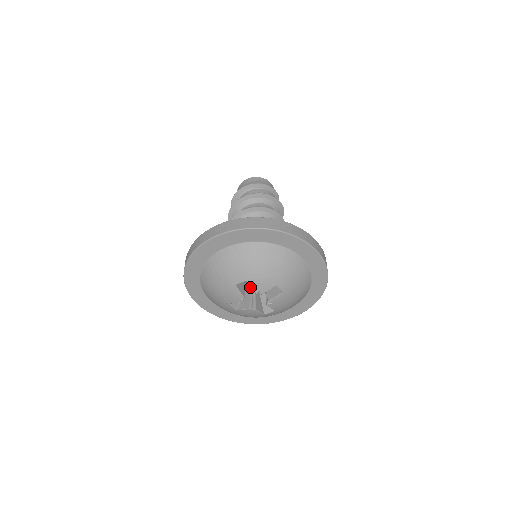
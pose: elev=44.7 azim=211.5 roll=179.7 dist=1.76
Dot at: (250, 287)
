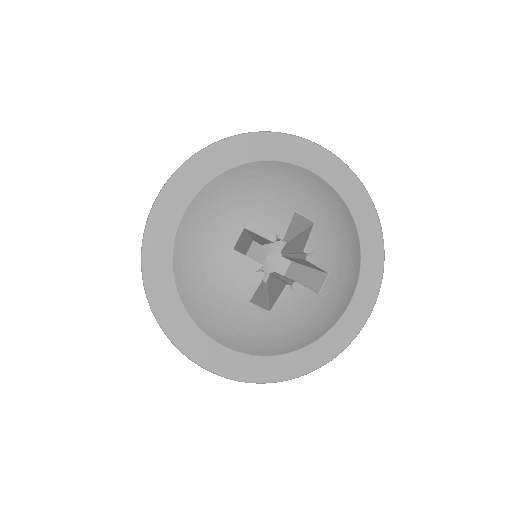
Dot at: (270, 278)
